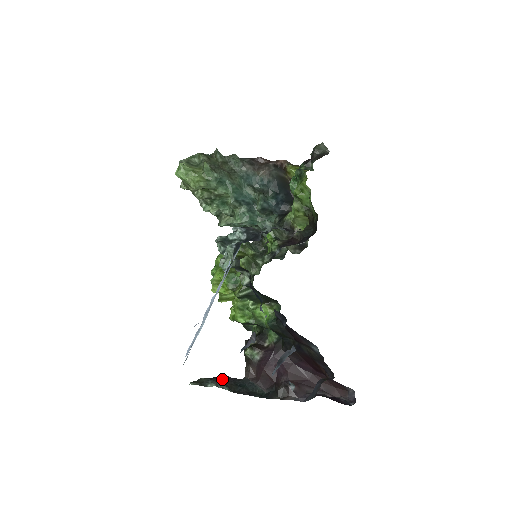
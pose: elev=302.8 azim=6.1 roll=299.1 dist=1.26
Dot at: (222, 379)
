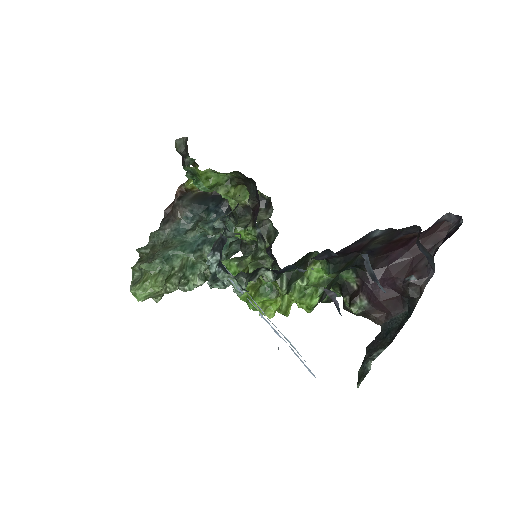
Dot at: (370, 351)
